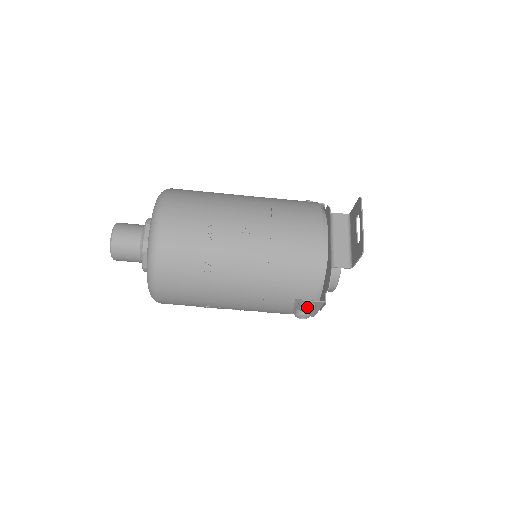
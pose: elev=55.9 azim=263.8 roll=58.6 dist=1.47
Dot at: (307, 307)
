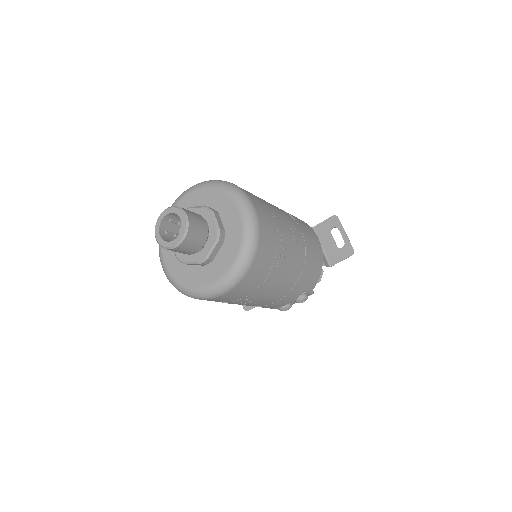
Dot at: (307, 298)
